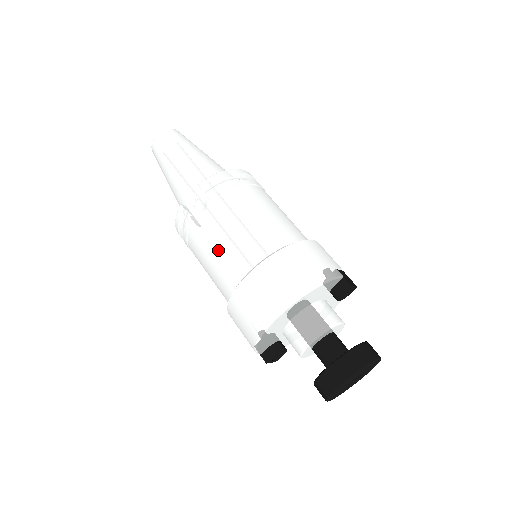
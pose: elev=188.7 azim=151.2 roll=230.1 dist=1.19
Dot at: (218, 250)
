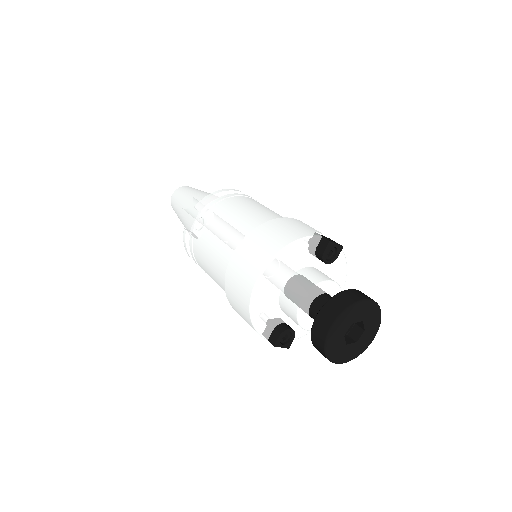
Dot at: (212, 250)
